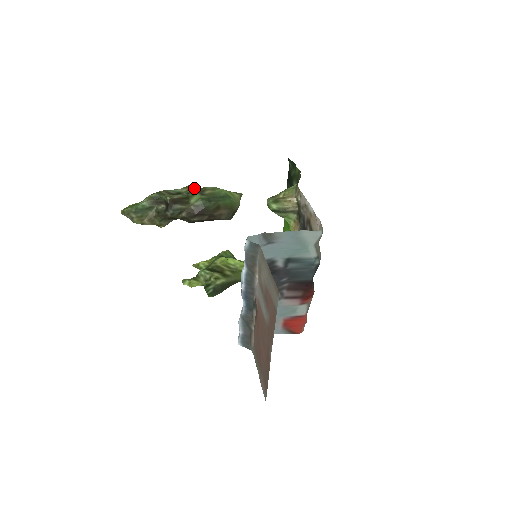
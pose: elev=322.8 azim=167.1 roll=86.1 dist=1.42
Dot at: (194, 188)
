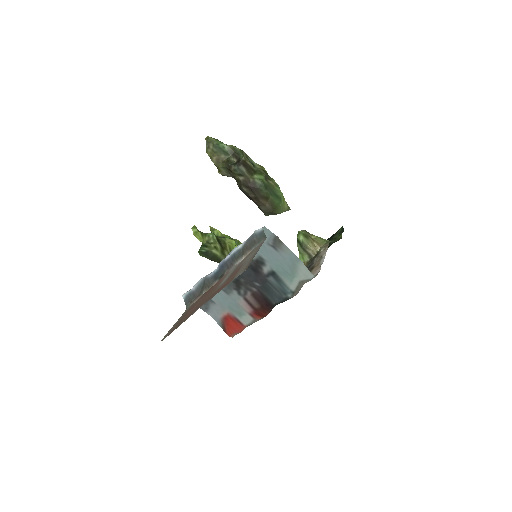
Dot at: (265, 171)
